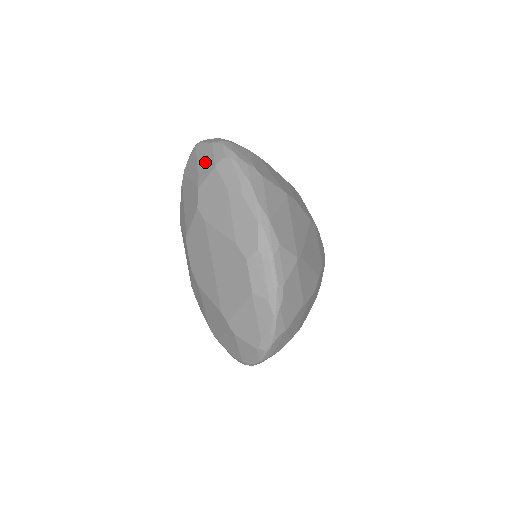
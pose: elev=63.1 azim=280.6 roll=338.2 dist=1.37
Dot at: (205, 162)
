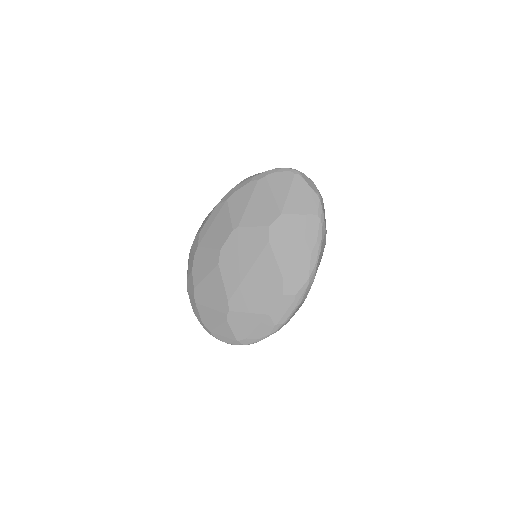
Dot at: (299, 200)
